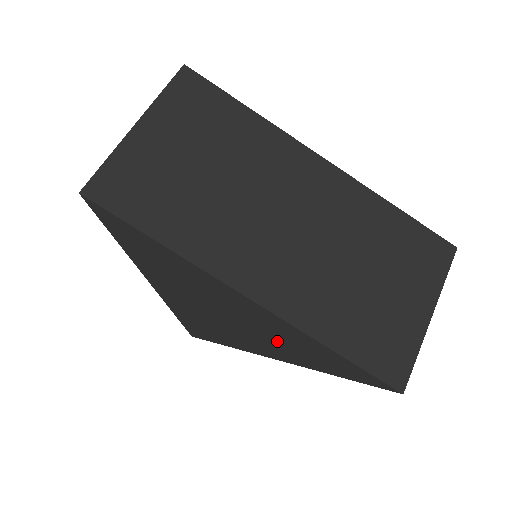
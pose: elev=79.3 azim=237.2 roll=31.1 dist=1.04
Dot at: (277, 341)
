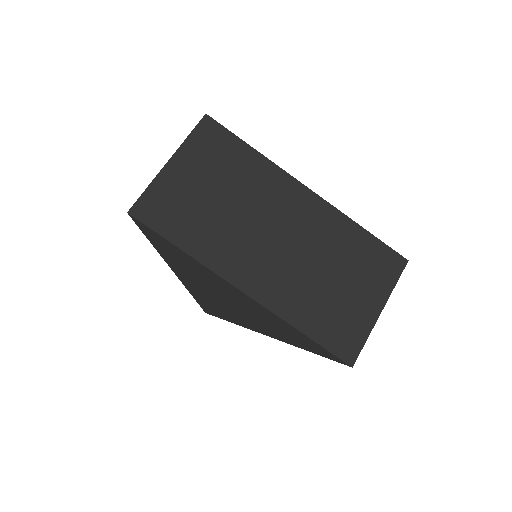
Dot at: (266, 323)
